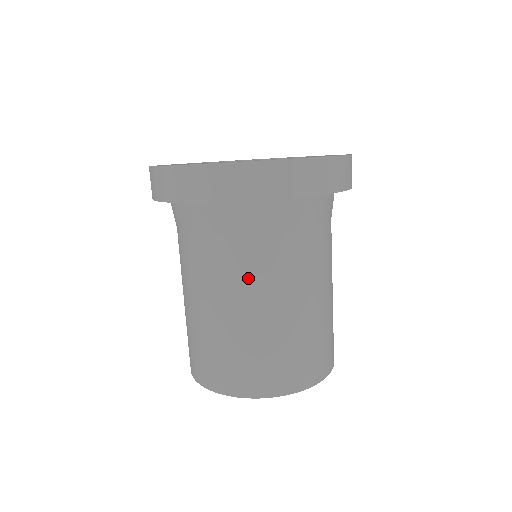
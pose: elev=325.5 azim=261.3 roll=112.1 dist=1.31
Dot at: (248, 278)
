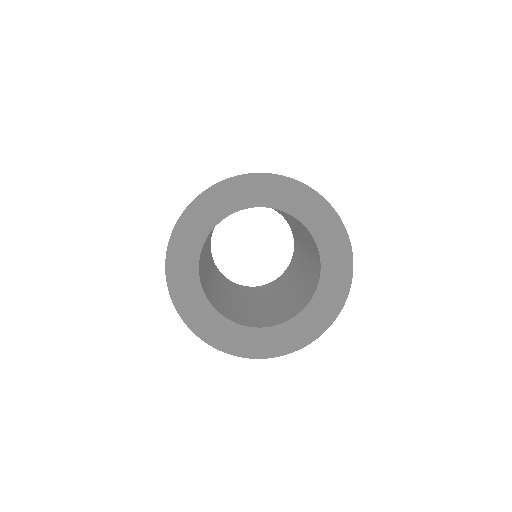
Dot at: occluded
